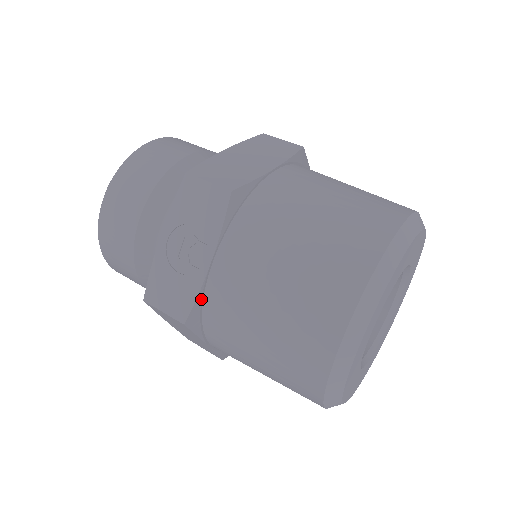
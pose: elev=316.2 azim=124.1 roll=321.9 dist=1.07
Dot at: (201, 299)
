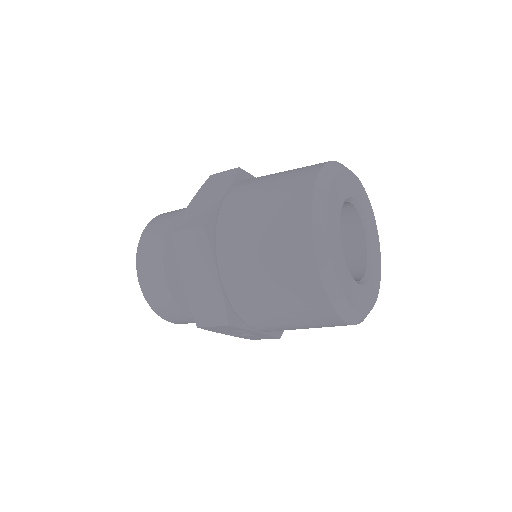
Dot at: occluded
